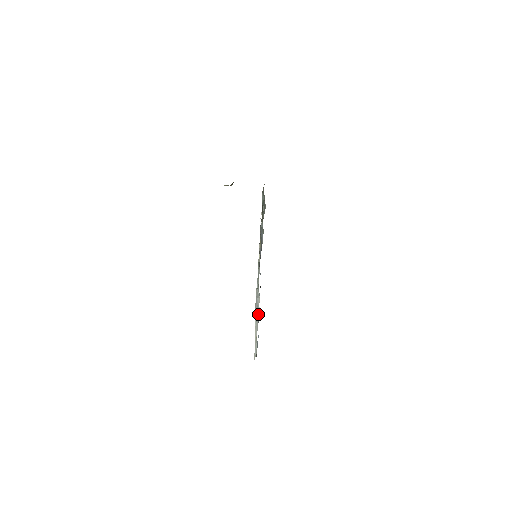
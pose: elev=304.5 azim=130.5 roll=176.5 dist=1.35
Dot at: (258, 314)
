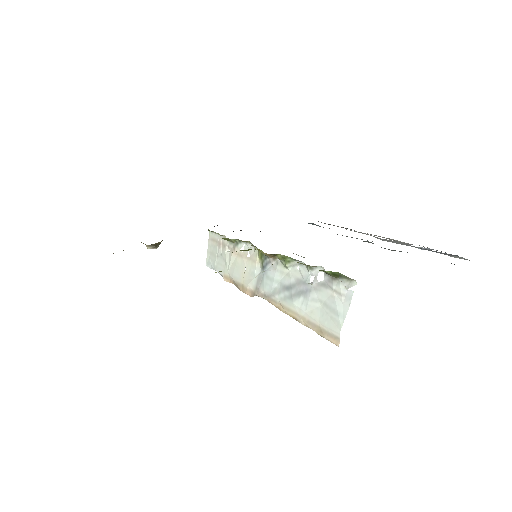
Dot at: (314, 278)
